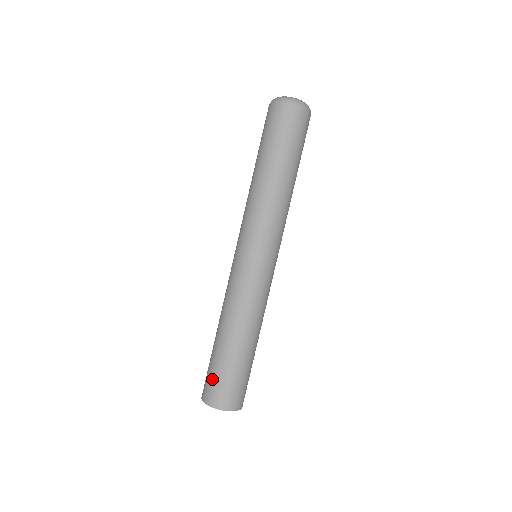
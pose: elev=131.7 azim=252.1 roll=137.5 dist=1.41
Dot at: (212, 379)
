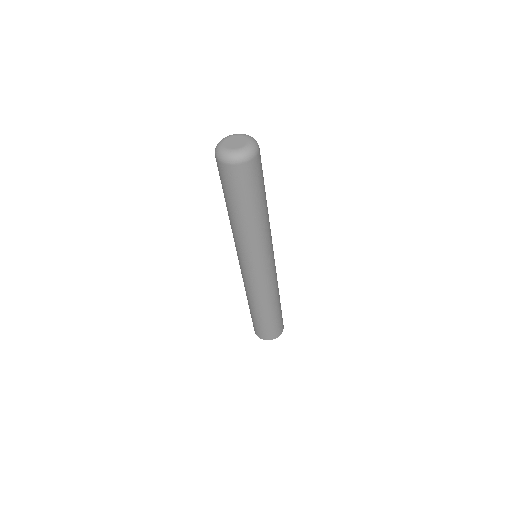
Dot at: (262, 330)
